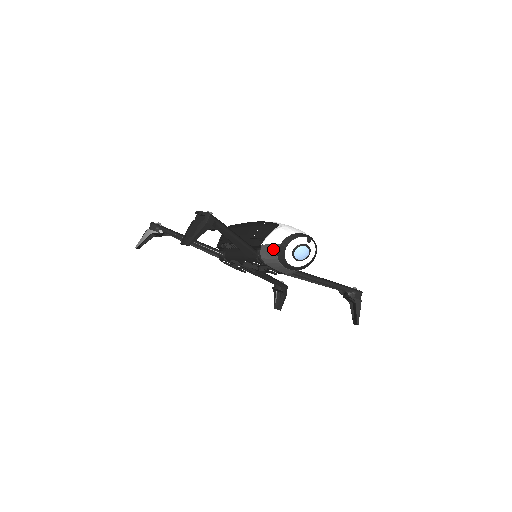
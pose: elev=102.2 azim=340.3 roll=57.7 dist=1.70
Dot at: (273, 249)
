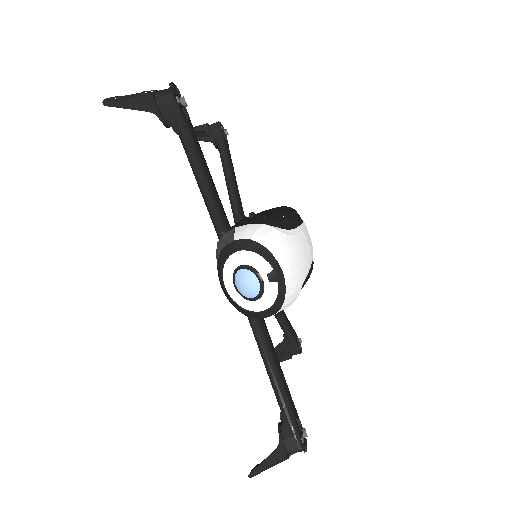
Dot at: (227, 240)
